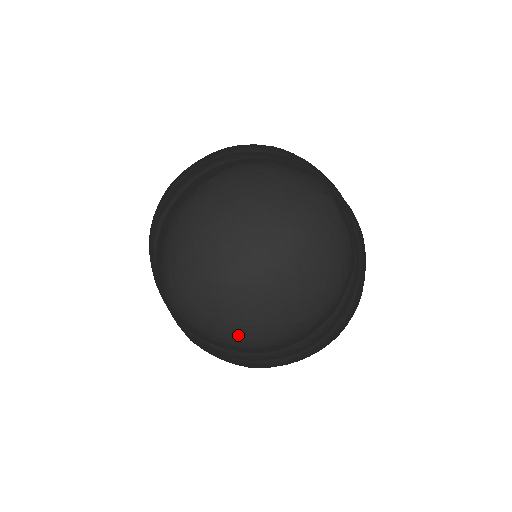
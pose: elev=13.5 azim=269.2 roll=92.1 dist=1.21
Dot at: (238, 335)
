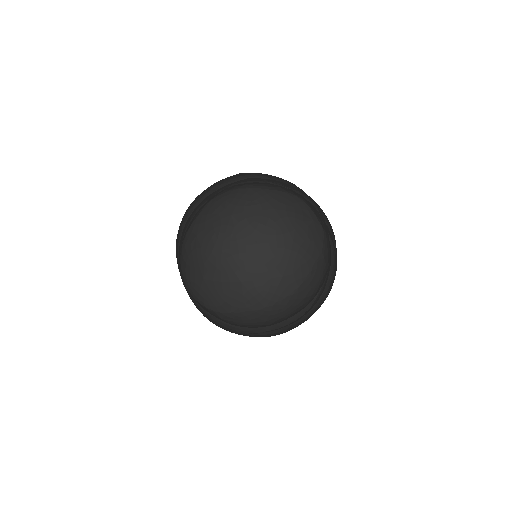
Dot at: occluded
